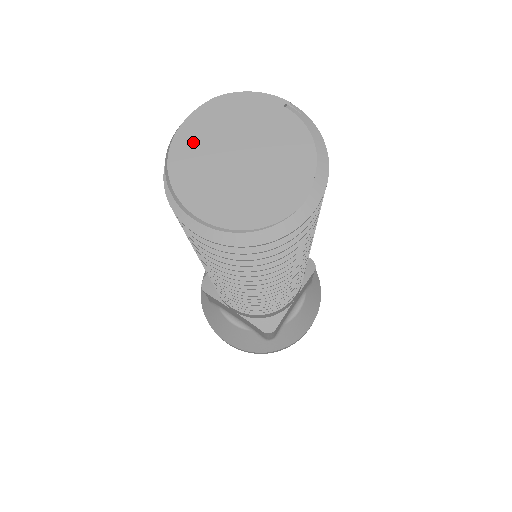
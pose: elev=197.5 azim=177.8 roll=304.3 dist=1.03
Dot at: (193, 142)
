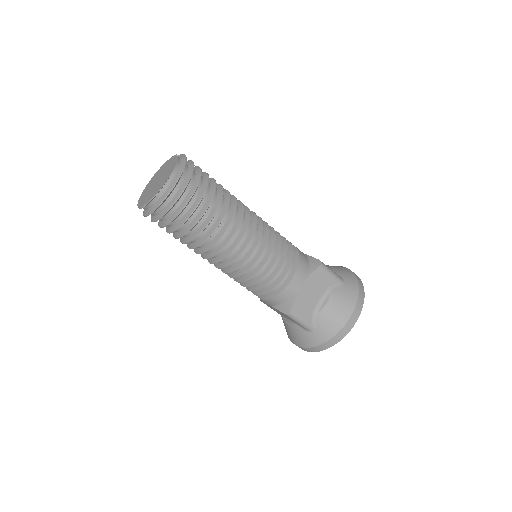
Dot at: (149, 184)
